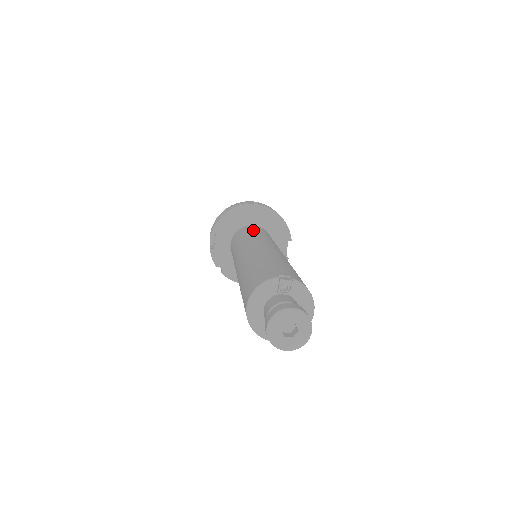
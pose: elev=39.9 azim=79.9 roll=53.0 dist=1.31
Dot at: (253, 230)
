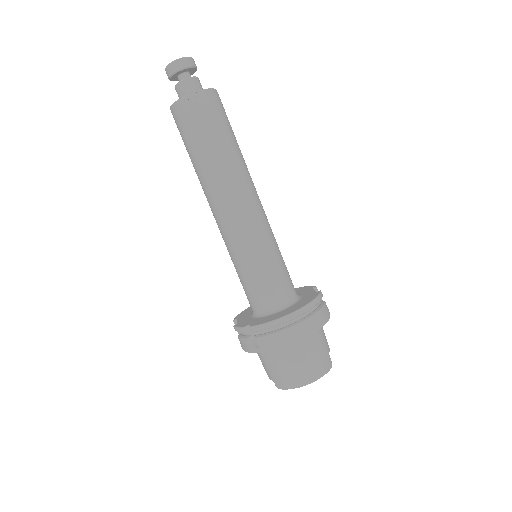
Dot at: occluded
